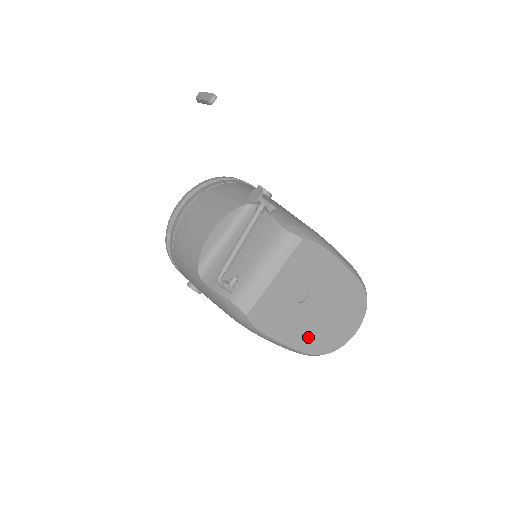
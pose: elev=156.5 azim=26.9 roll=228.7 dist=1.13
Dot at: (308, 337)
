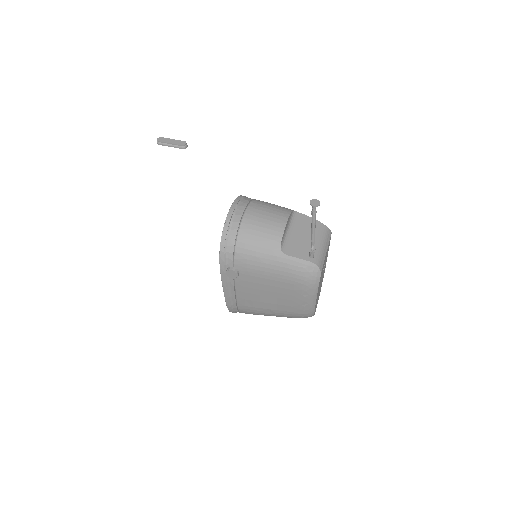
Dot at: occluded
